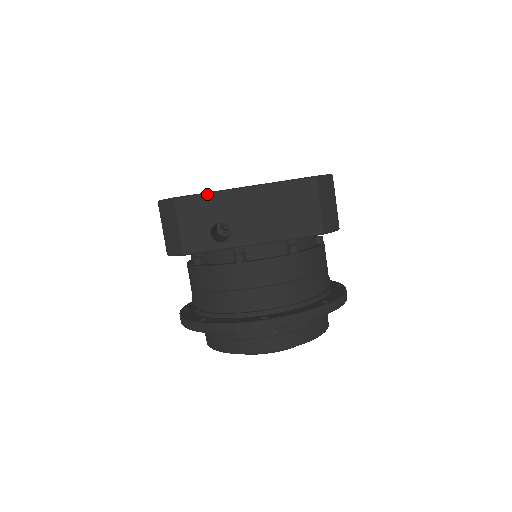
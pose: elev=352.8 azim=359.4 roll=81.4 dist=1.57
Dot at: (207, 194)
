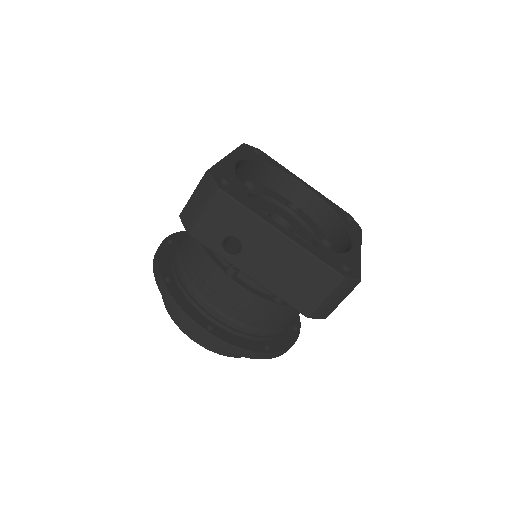
Dot at: (248, 211)
